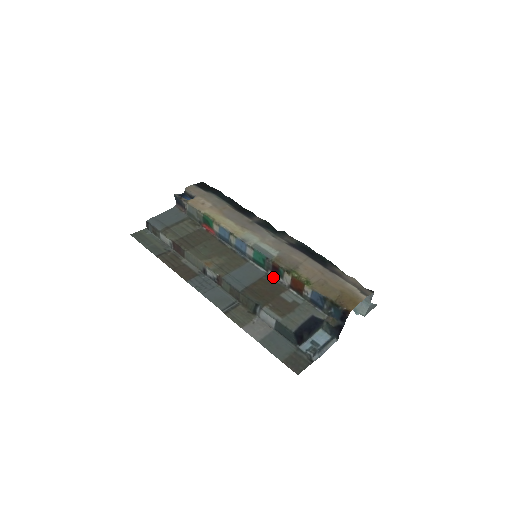
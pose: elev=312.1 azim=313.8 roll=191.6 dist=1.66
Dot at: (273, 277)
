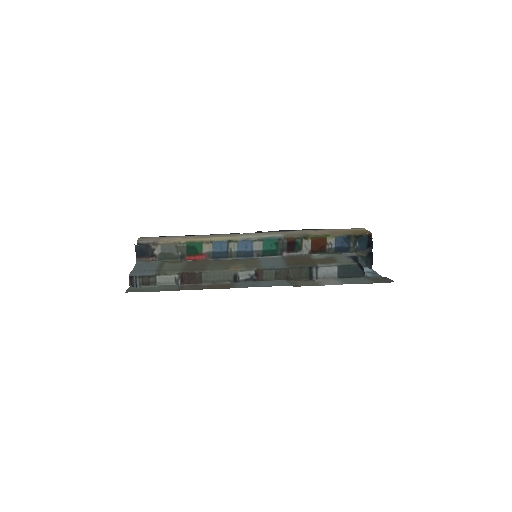
Dot at: (291, 255)
